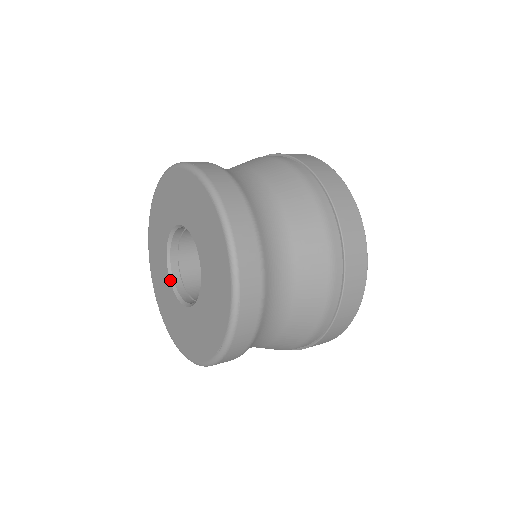
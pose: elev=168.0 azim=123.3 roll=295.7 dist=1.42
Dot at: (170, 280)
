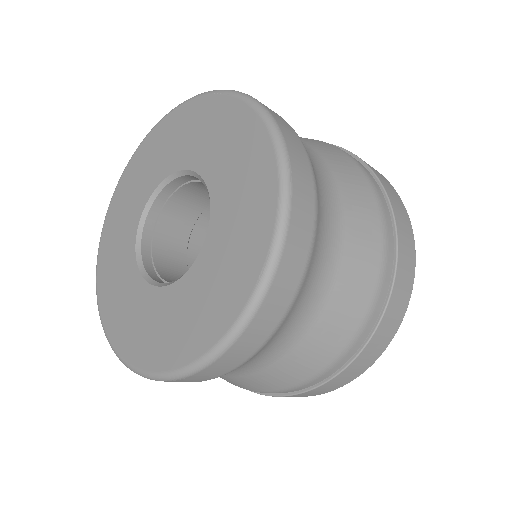
Dot at: (143, 276)
